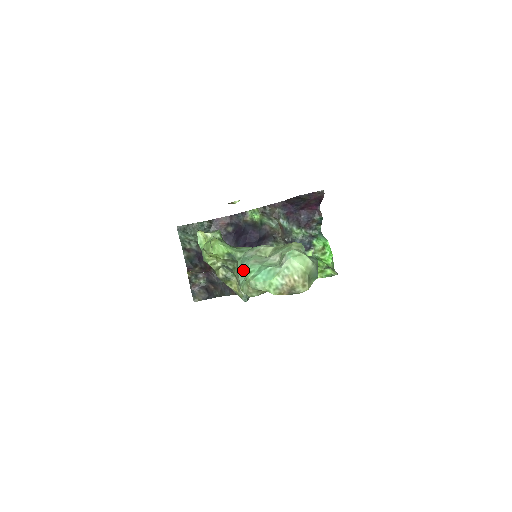
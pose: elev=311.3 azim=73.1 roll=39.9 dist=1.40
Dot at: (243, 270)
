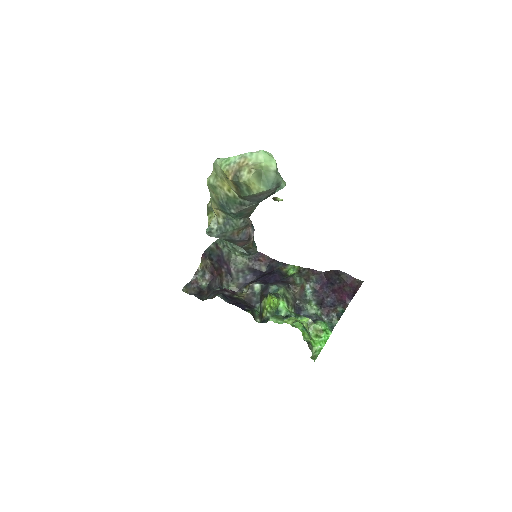
Dot at: occluded
